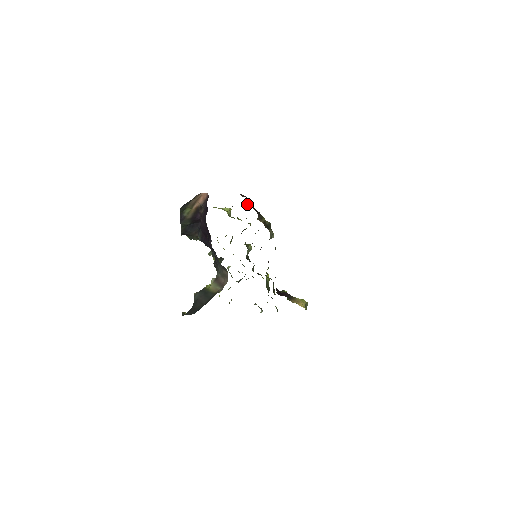
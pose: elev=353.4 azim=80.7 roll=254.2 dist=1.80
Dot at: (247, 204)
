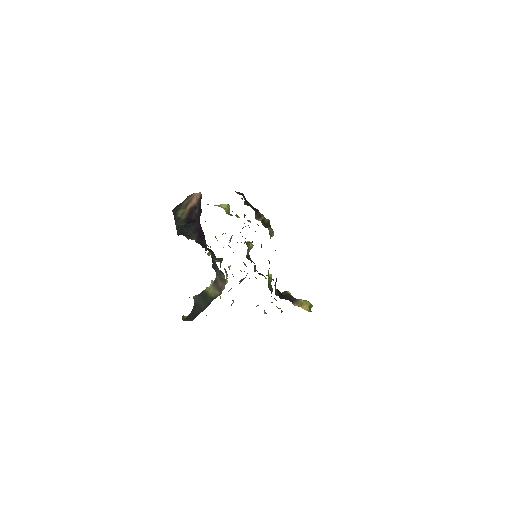
Dot at: occluded
